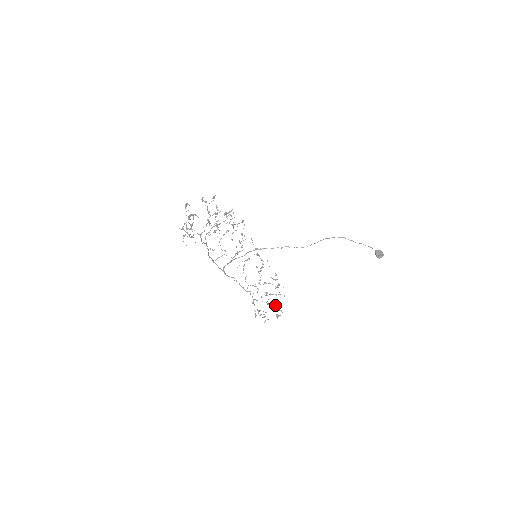
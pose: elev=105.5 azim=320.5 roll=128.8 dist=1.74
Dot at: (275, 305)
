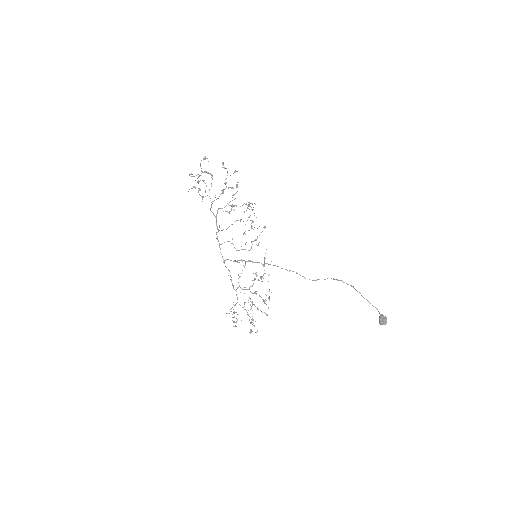
Dot at: occluded
